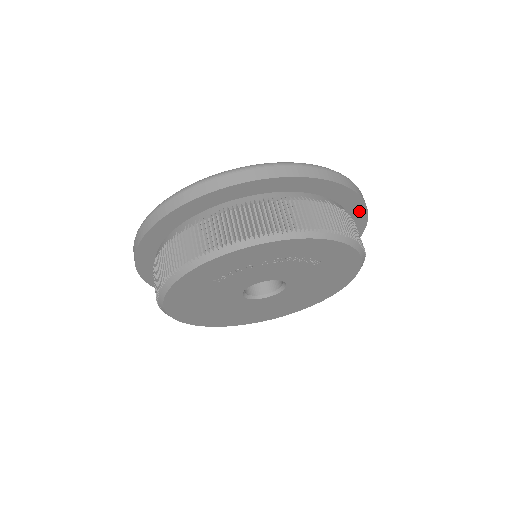
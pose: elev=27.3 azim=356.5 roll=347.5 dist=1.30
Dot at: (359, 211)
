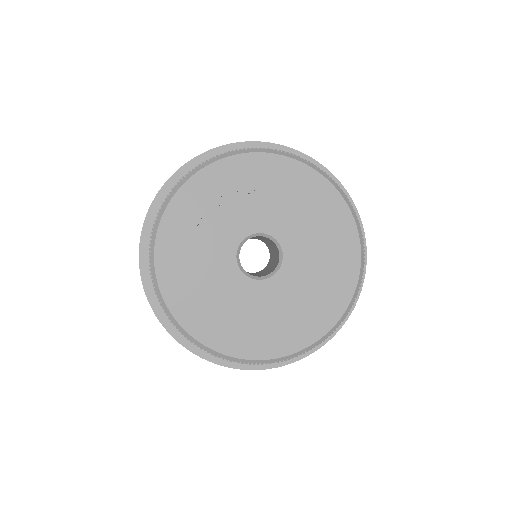
Dot at: occluded
